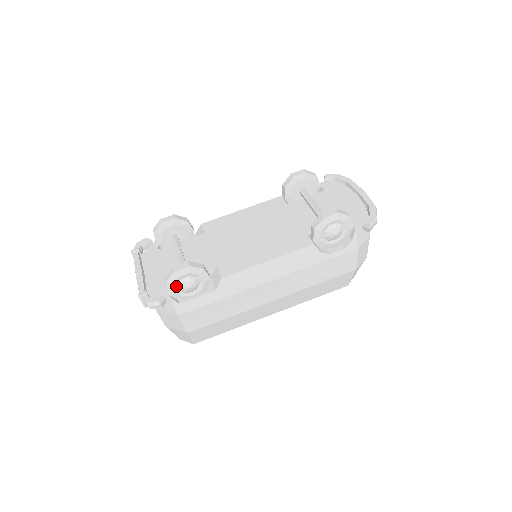
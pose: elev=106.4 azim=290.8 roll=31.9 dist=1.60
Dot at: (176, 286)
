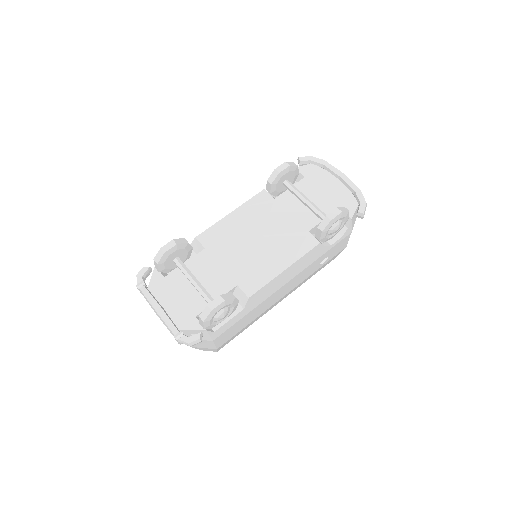
Dot at: (212, 320)
